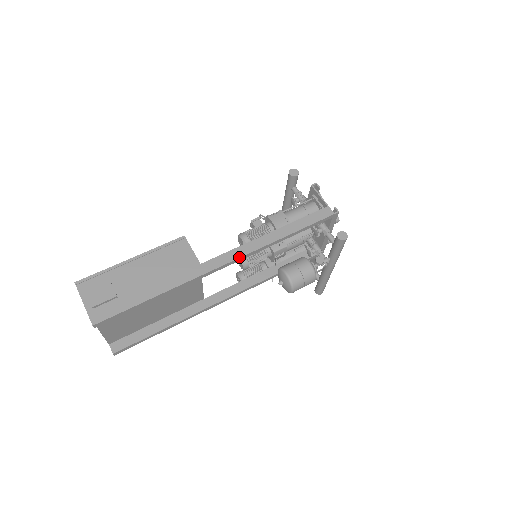
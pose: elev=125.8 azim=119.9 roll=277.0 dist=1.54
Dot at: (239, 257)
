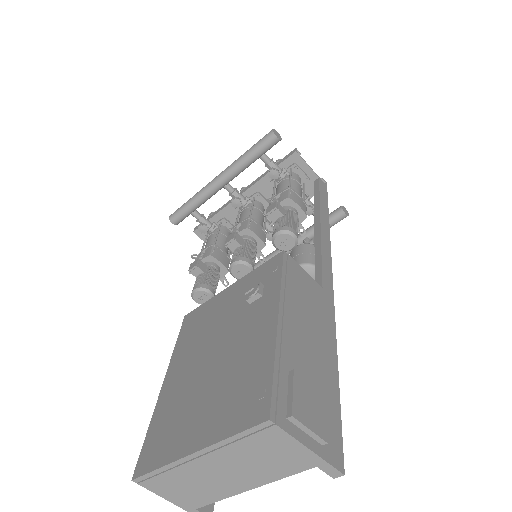
Dot at: (331, 263)
